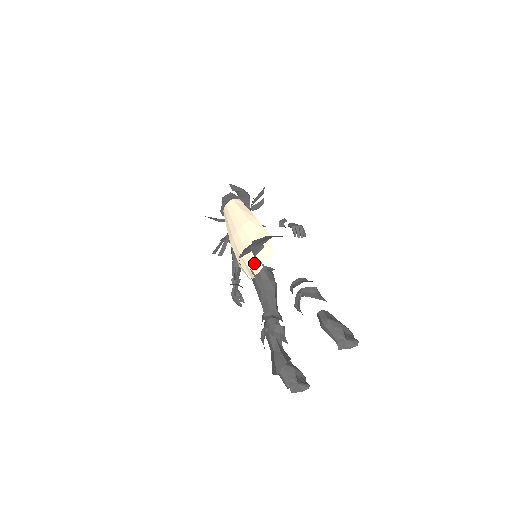
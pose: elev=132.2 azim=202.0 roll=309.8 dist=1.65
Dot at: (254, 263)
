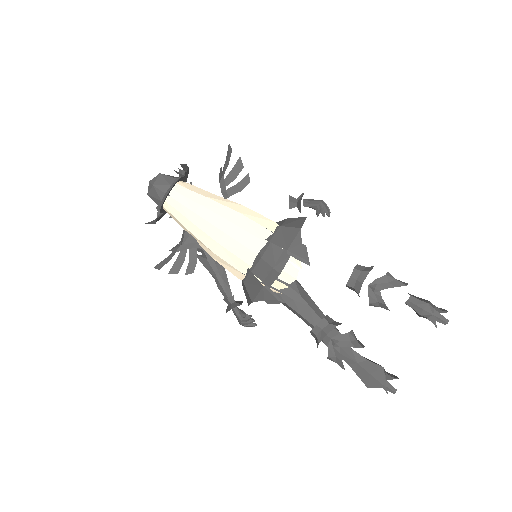
Dot at: (283, 270)
